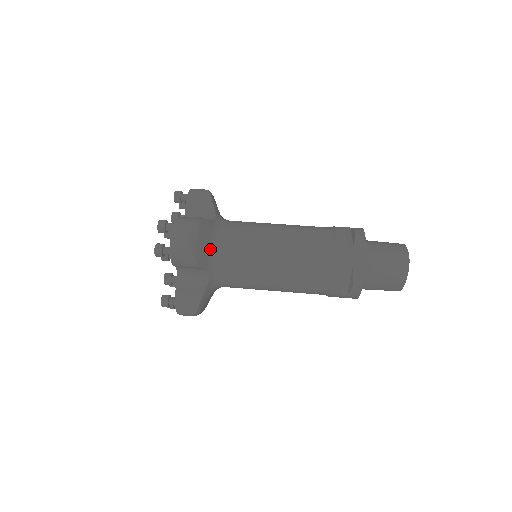
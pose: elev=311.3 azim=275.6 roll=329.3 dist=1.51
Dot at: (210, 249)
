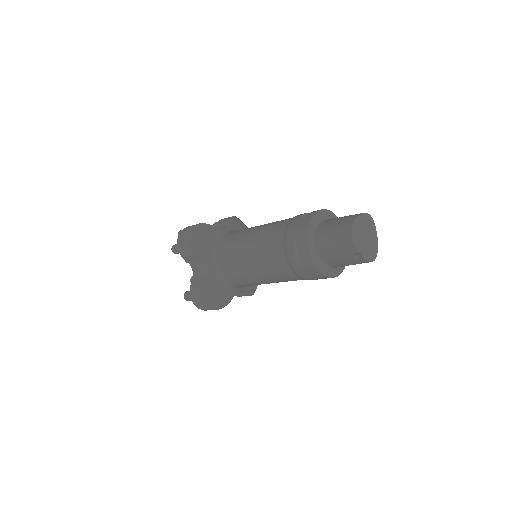
Dot at: occluded
